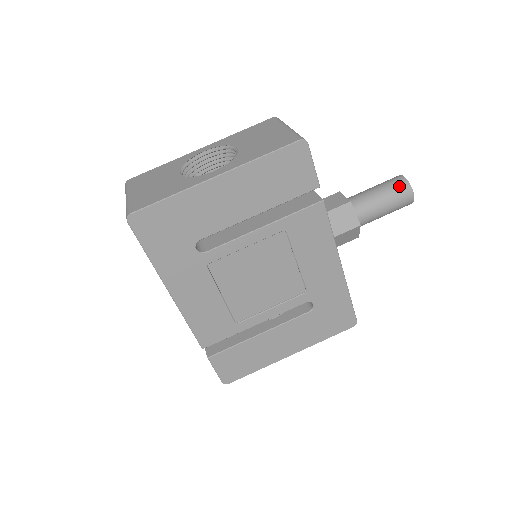
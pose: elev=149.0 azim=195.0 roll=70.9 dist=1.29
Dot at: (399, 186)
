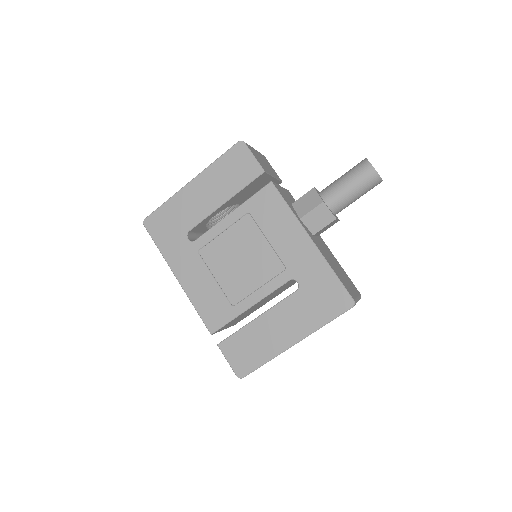
Dot at: (358, 165)
